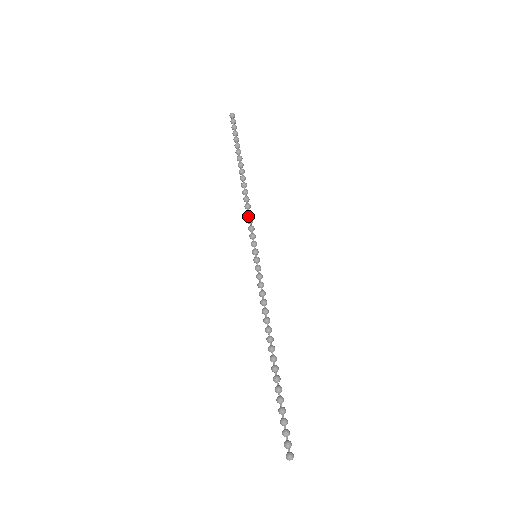
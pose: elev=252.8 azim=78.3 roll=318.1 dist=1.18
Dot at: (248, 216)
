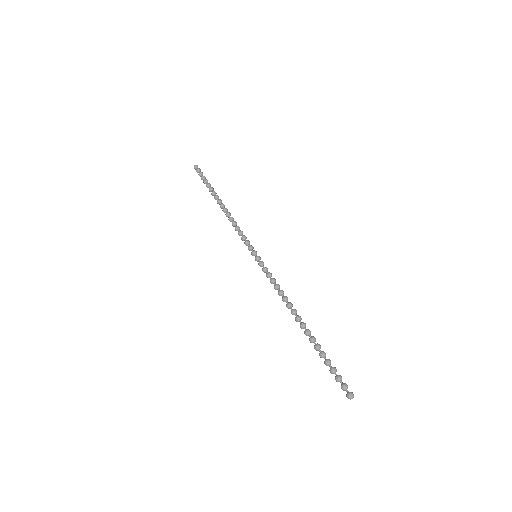
Dot at: (237, 230)
